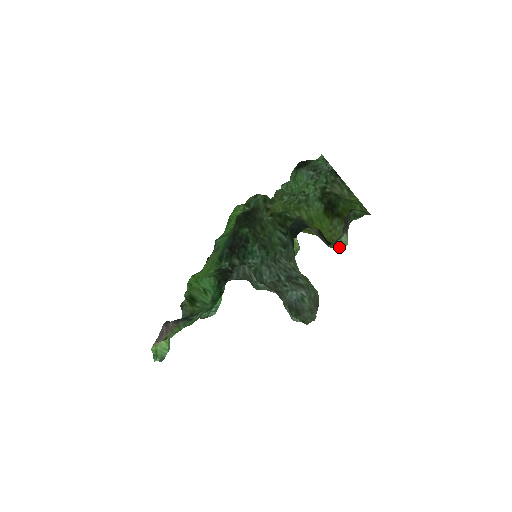
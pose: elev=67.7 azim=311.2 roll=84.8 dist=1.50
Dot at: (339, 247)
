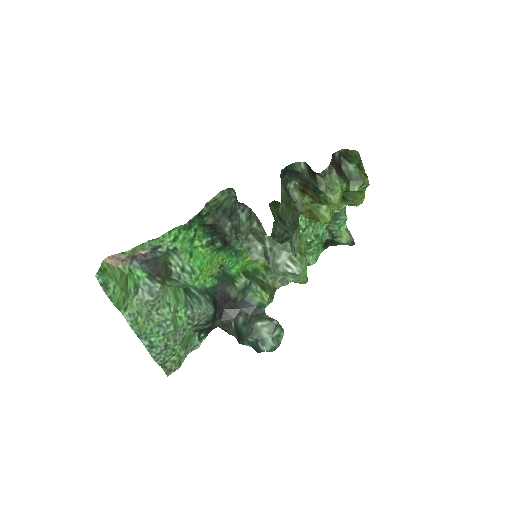
Dot at: (331, 190)
